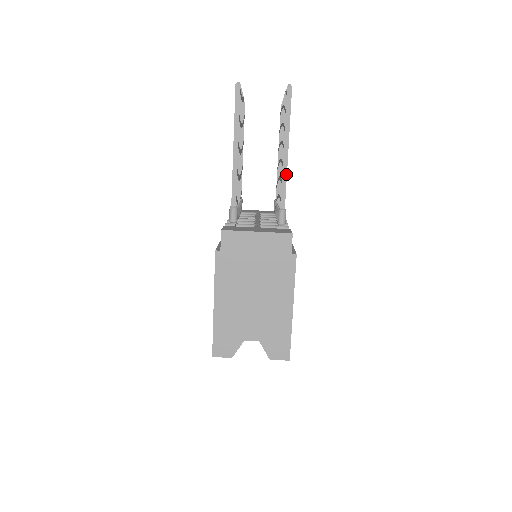
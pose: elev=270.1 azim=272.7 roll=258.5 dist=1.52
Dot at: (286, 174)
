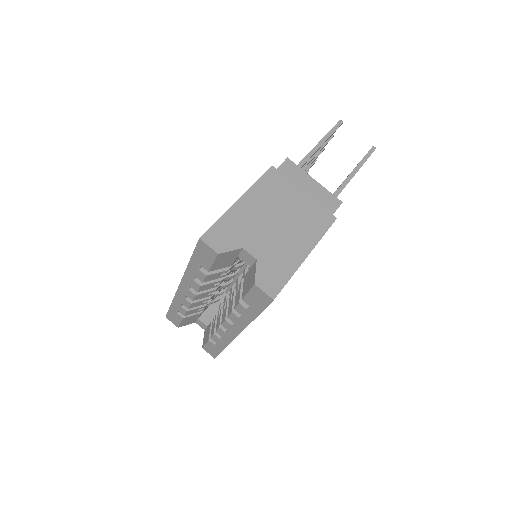
Dot at: (343, 188)
